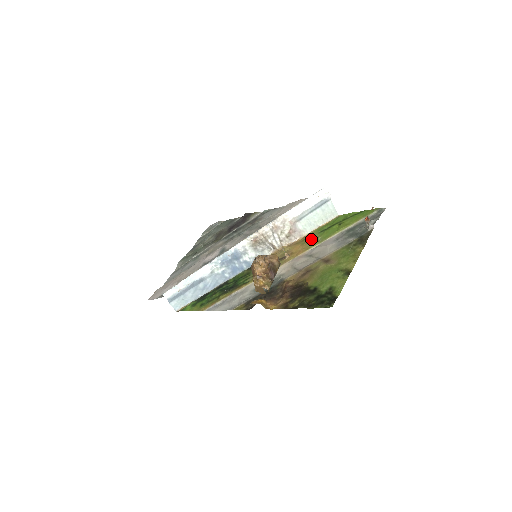
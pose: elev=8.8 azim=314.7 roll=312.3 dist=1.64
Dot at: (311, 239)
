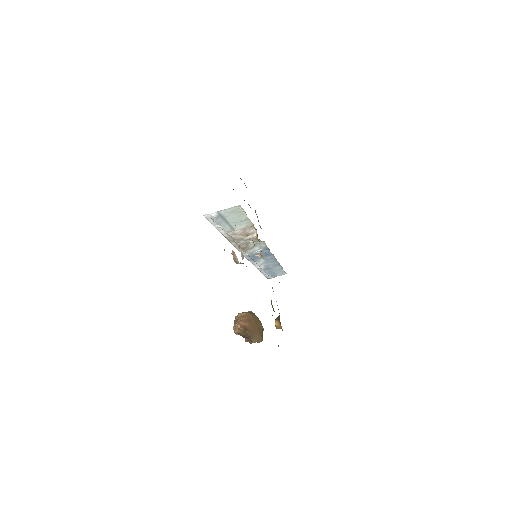
Dot at: occluded
